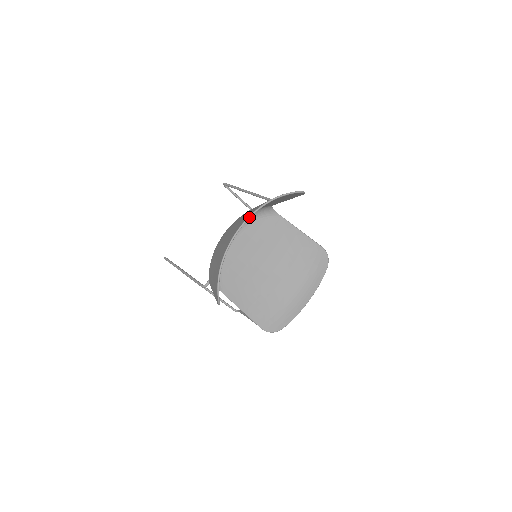
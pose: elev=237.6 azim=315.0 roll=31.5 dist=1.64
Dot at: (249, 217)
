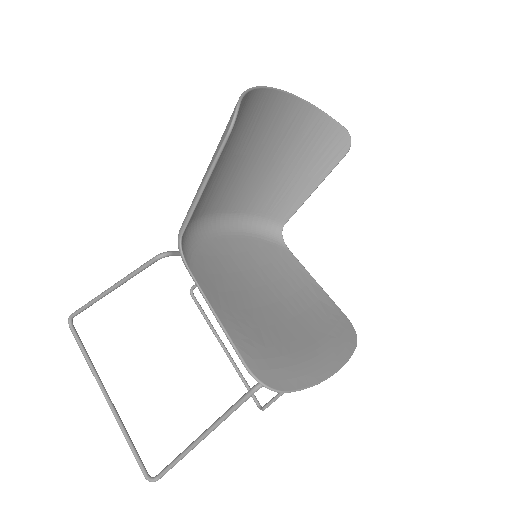
Dot at: (292, 94)
